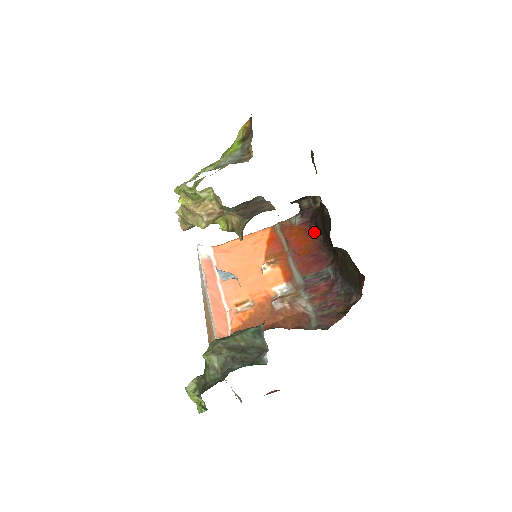
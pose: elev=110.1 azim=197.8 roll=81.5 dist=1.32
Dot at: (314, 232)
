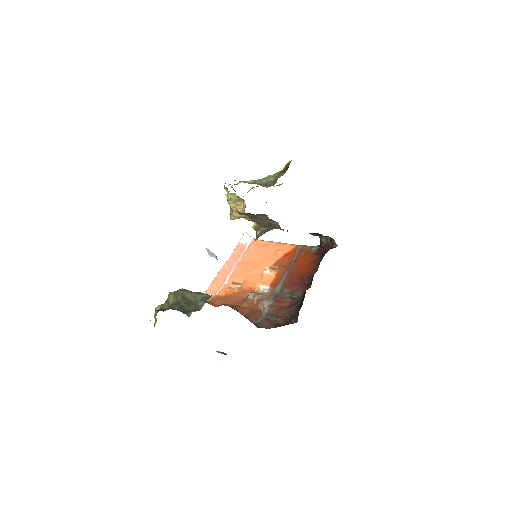
Dot at: (317, 264)
